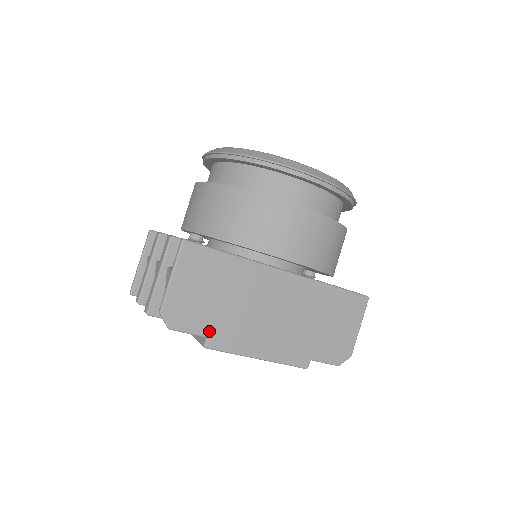
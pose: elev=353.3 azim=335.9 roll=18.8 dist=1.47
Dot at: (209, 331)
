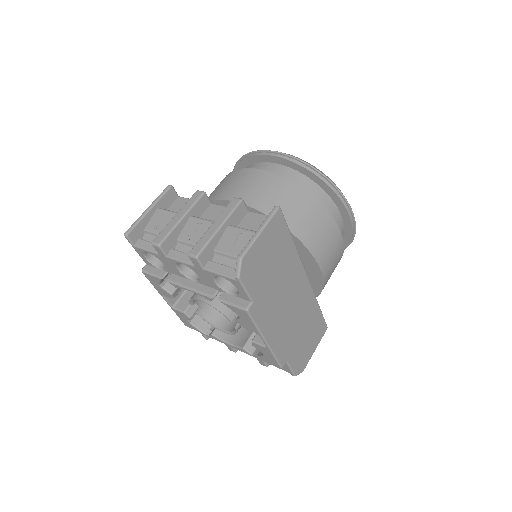
Dot at: (256, 297)
